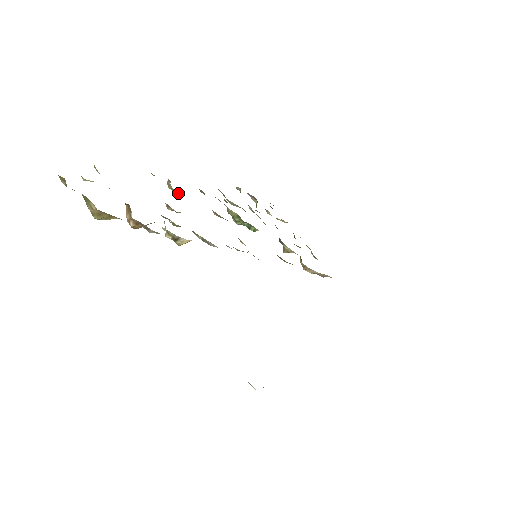
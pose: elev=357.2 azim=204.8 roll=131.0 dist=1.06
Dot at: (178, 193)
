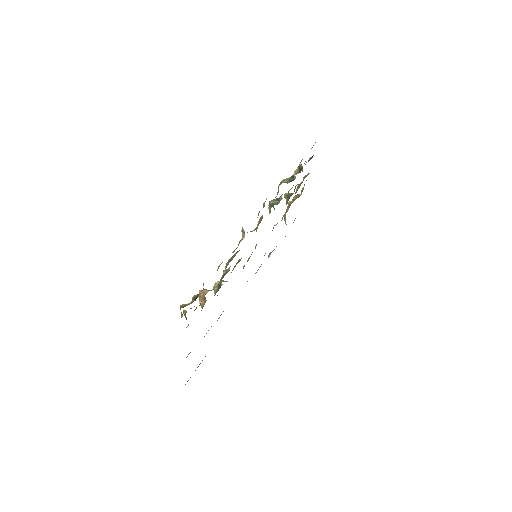
Dot at: occluded
